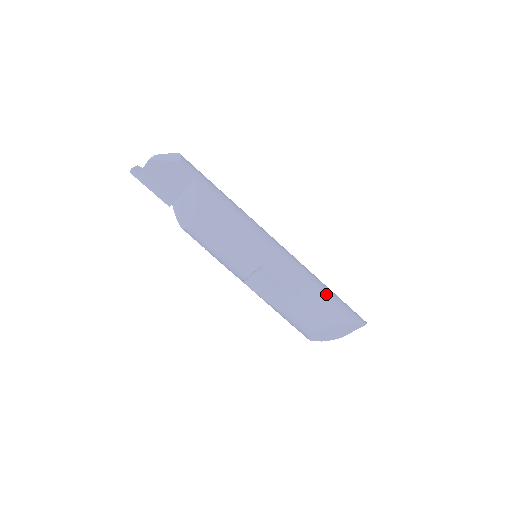
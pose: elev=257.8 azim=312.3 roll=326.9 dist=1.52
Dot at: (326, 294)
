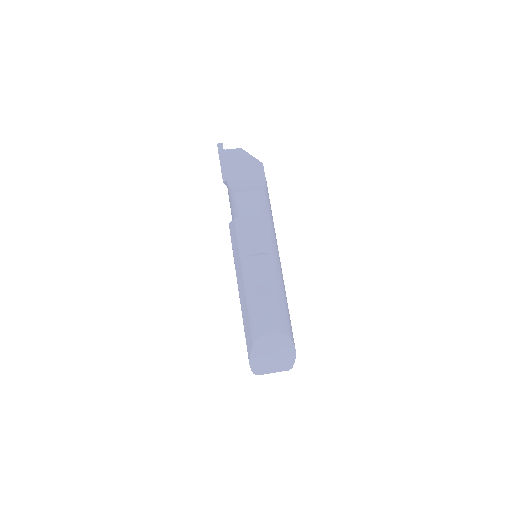
Dot at: occluded
